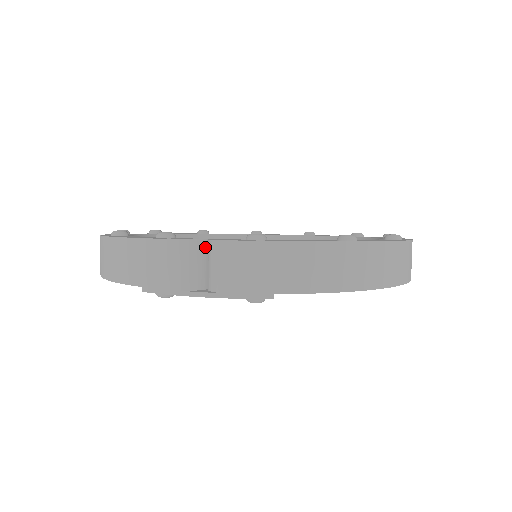
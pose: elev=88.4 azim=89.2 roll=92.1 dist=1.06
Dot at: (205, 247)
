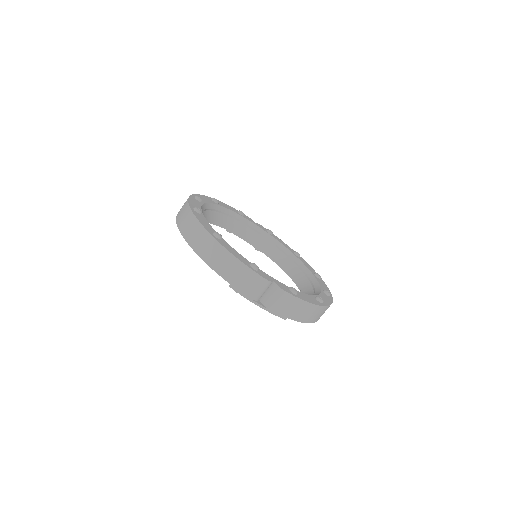
Dot at: (271, 284)
